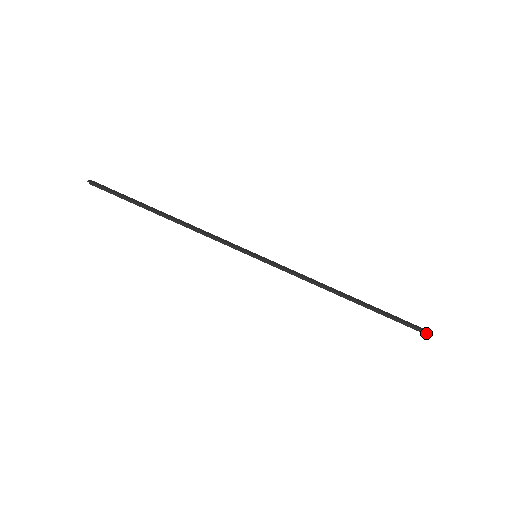
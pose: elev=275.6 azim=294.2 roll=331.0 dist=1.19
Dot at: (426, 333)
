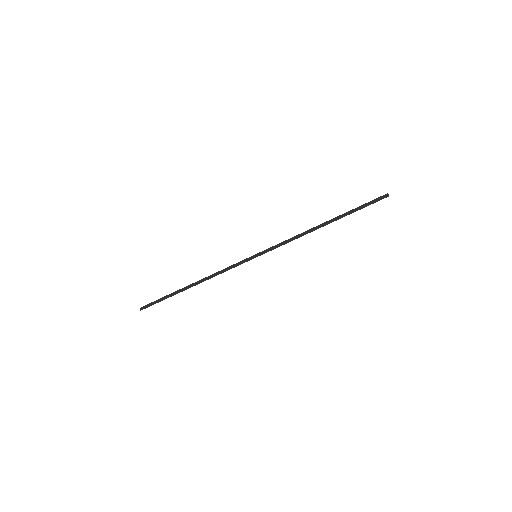
Dot at: (387, 196)
